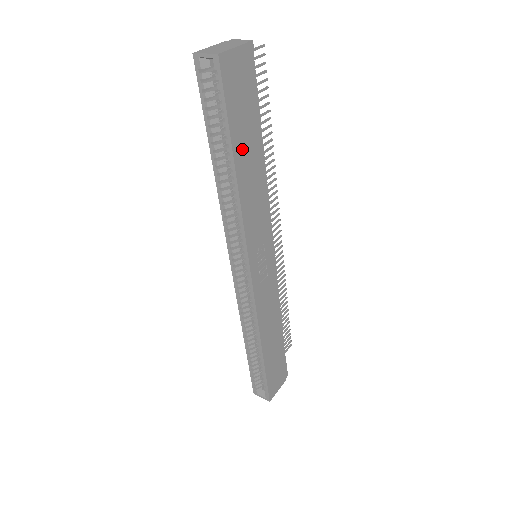
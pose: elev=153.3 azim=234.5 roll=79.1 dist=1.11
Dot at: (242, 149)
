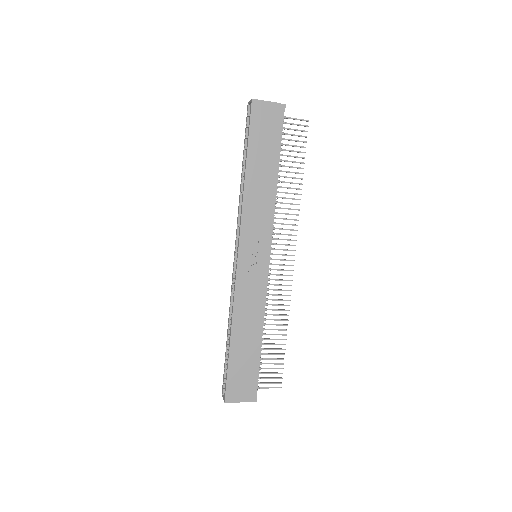
Dot at: (256, 161)
